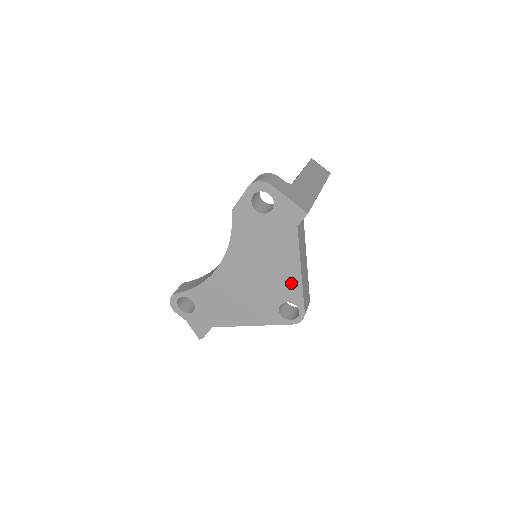
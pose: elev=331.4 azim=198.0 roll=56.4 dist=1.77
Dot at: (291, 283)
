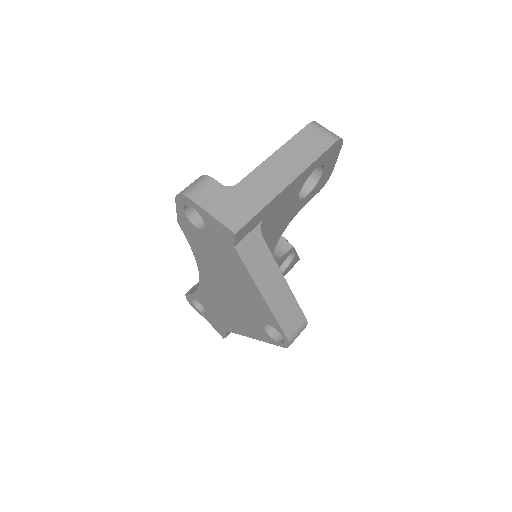
Dot at: (260, 306)
